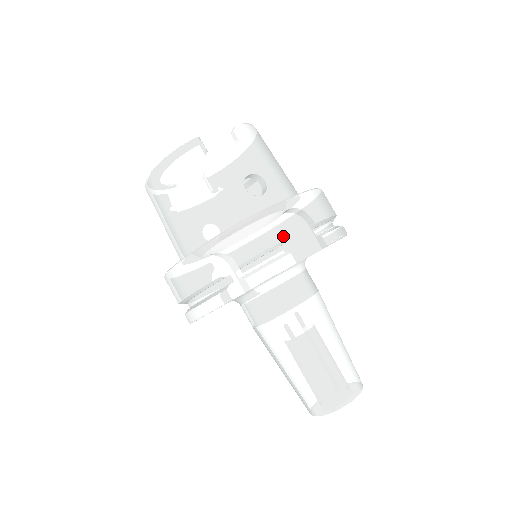
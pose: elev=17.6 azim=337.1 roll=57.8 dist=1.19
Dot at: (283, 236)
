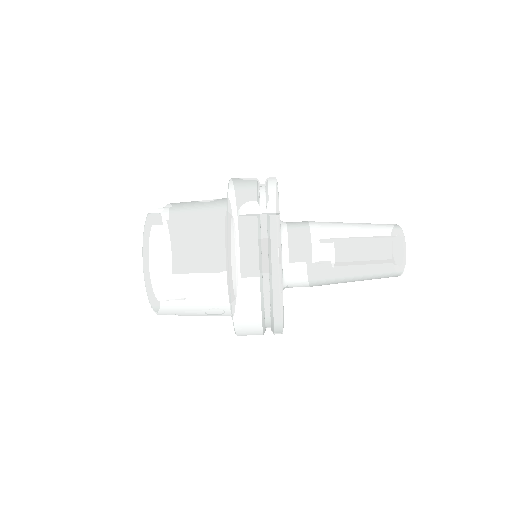
Dot at: occluded
